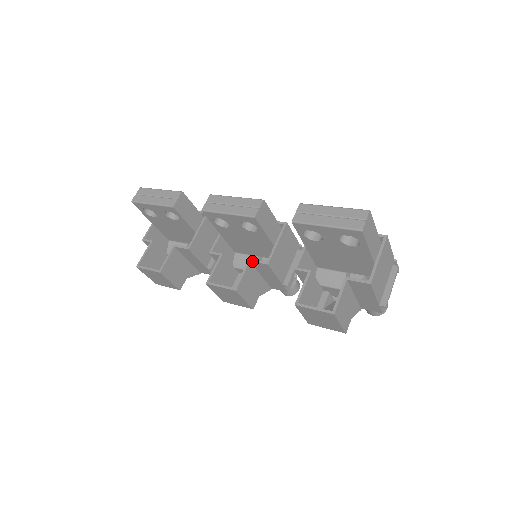
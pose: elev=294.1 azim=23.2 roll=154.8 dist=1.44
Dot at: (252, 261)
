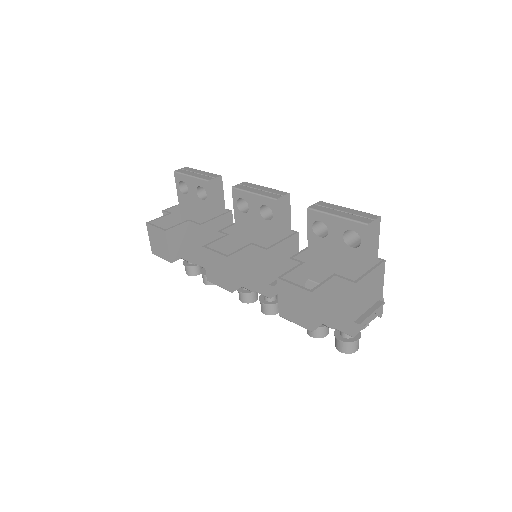
Dot at: (254, 244)
